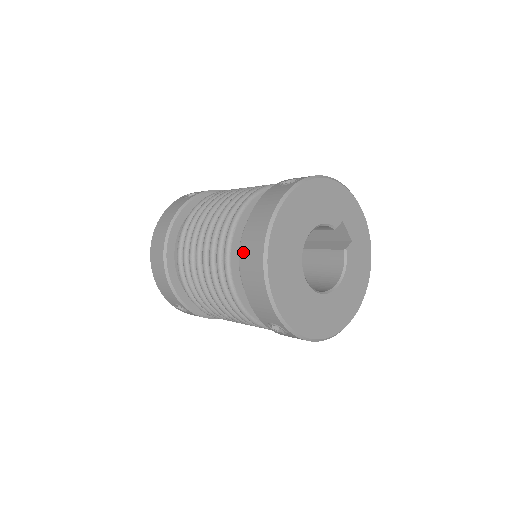
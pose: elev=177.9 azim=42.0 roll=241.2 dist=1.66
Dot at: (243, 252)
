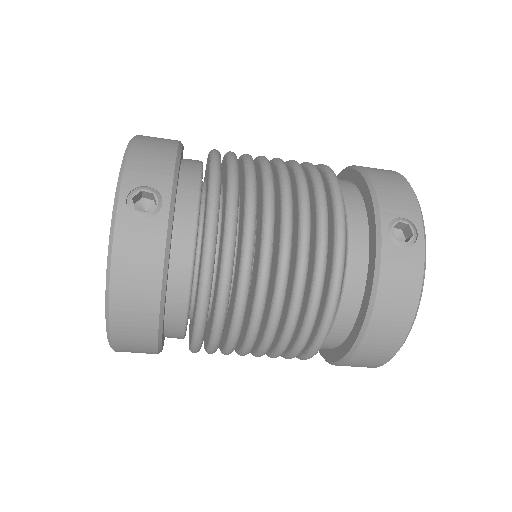
Dot at: occluded
